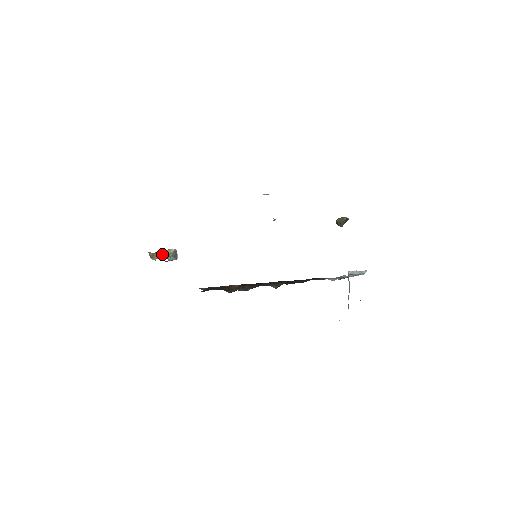
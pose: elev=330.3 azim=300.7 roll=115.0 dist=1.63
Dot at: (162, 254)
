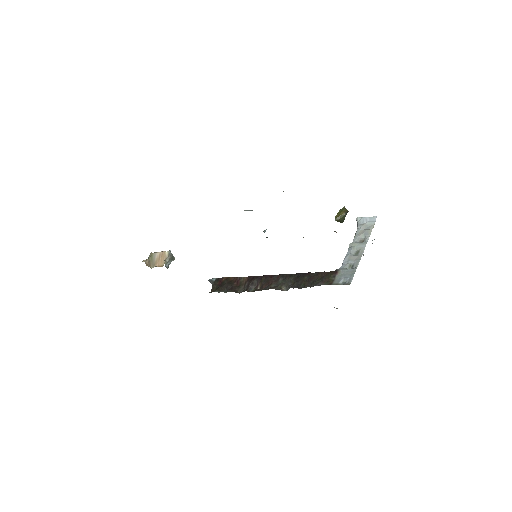
Dot at: (158, 259)
